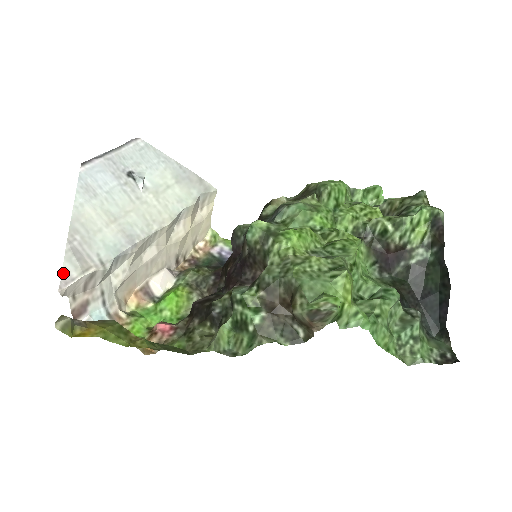
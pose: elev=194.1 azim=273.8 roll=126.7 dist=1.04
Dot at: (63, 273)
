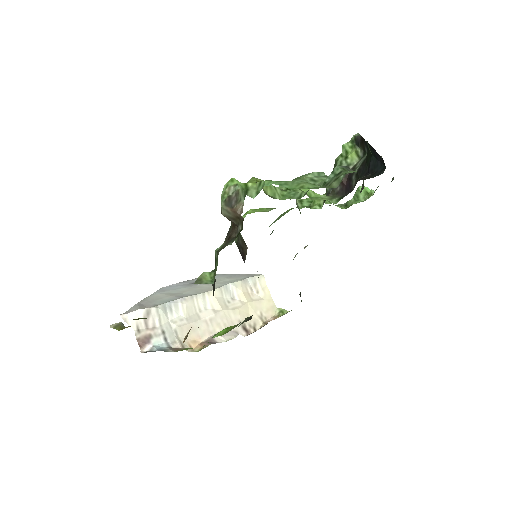
Dot at: (128, 311)
